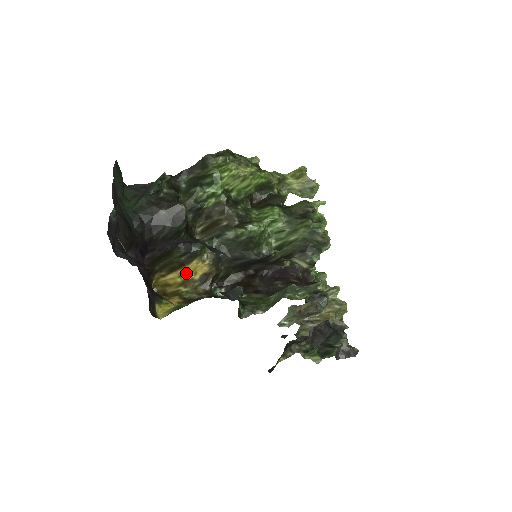
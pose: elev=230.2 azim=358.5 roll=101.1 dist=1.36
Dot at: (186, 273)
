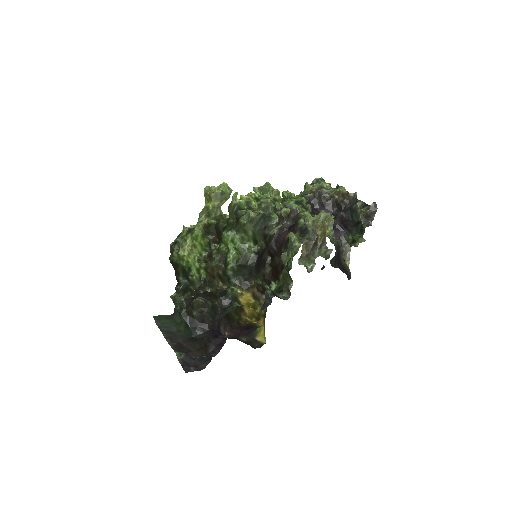
Dot at: occluded
